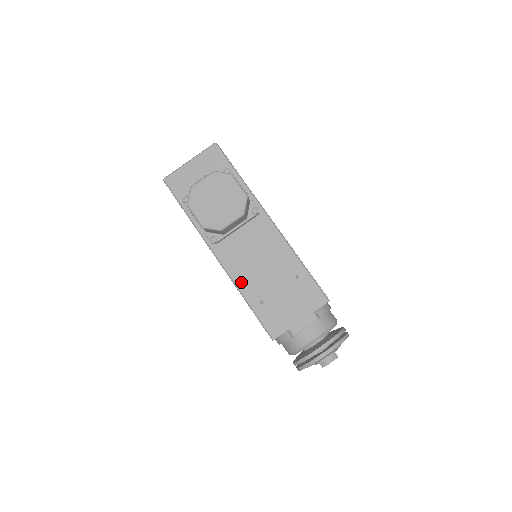
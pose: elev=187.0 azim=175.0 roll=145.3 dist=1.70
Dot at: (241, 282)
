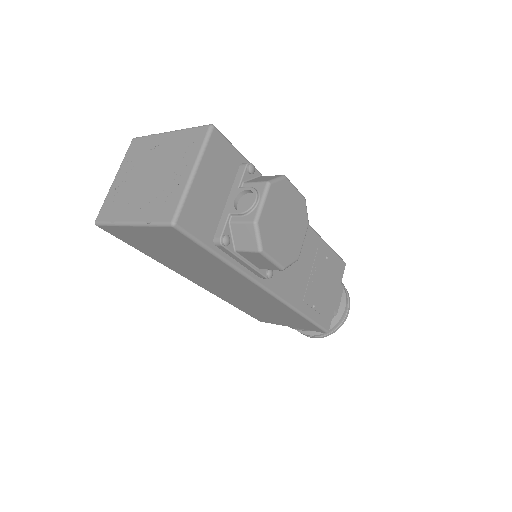
Dot at: (295, 300)
